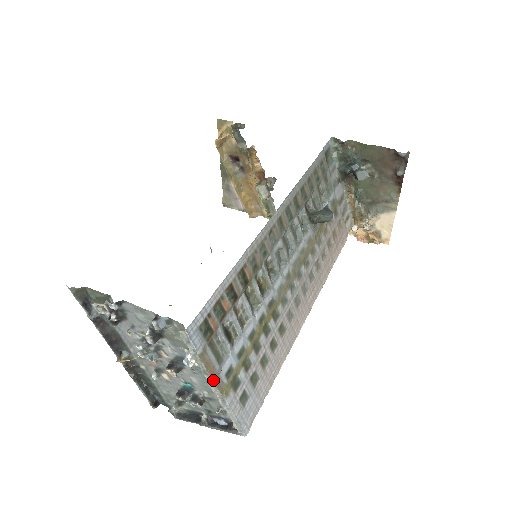
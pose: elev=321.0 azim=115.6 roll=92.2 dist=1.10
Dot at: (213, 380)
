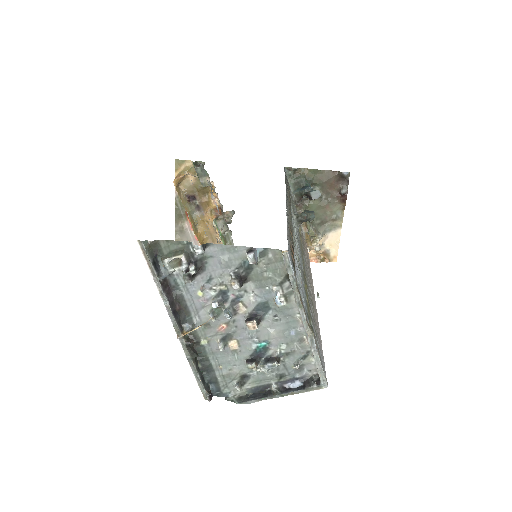
Dot at: (305, 314)
